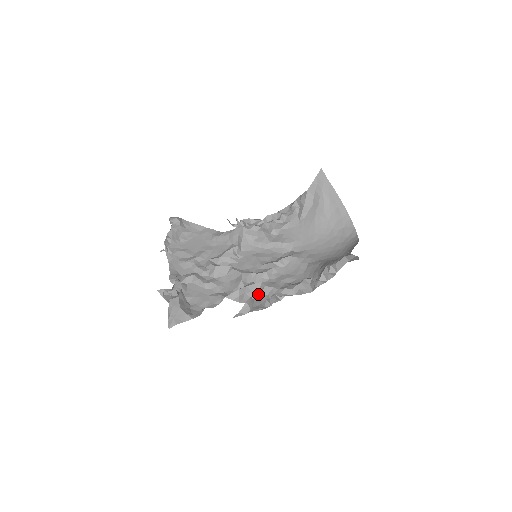
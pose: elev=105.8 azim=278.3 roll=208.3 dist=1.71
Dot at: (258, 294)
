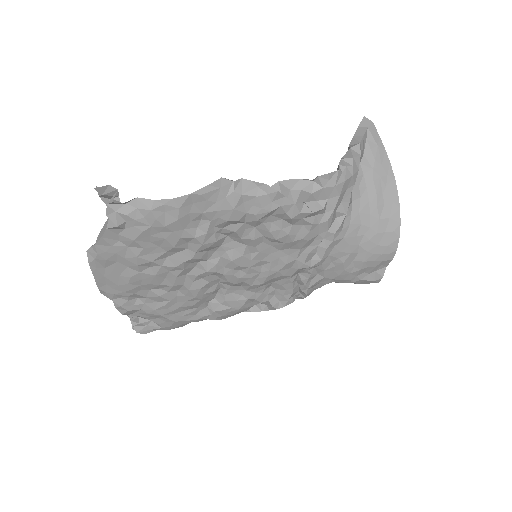
Dot at: occluded
